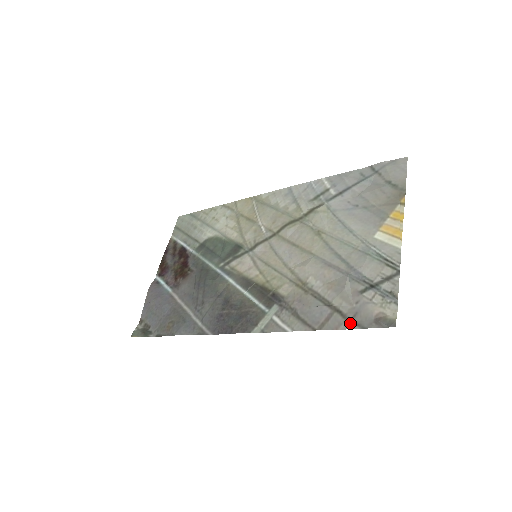
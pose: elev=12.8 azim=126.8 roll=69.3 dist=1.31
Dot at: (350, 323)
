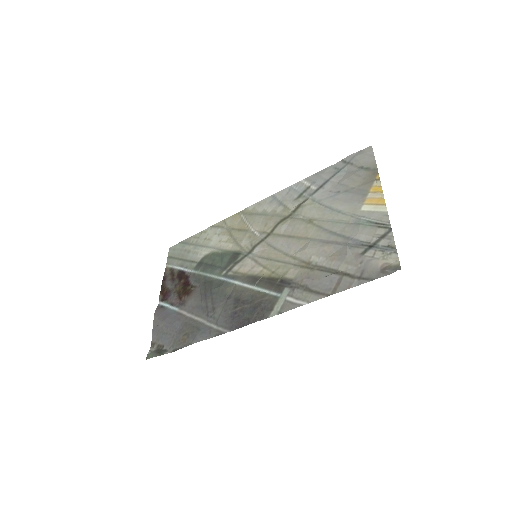
Dot at: (360, 280)
